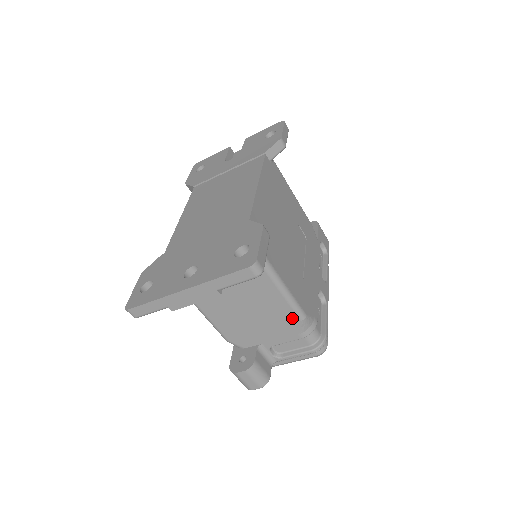
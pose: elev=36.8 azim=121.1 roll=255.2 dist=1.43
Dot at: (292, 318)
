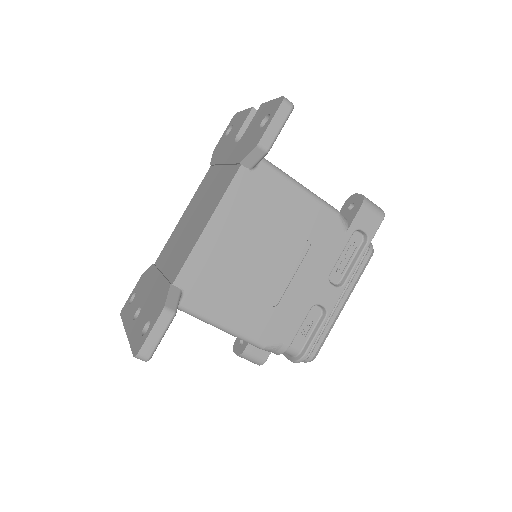
Dot at: occluded
